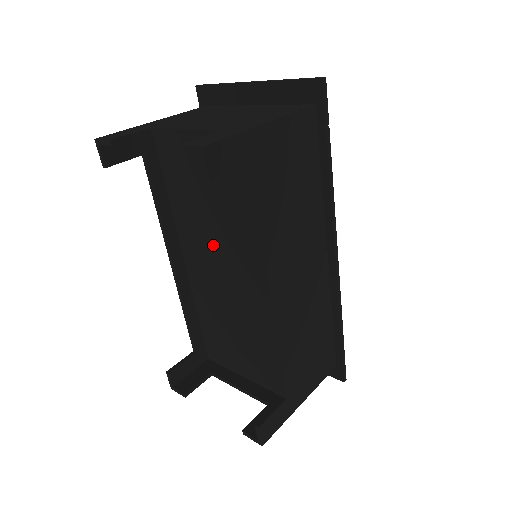
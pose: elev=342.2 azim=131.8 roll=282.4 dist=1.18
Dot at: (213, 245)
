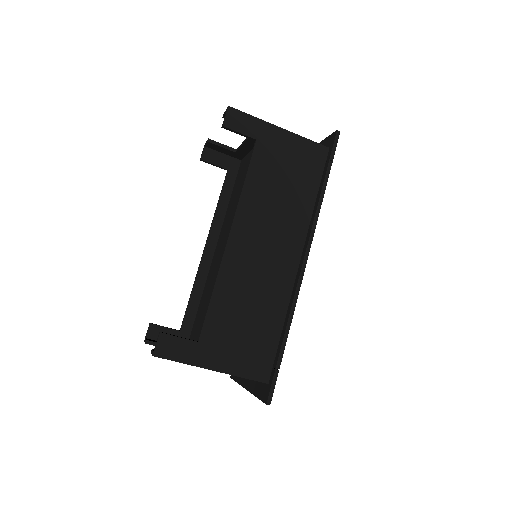
Dot at: occluded
